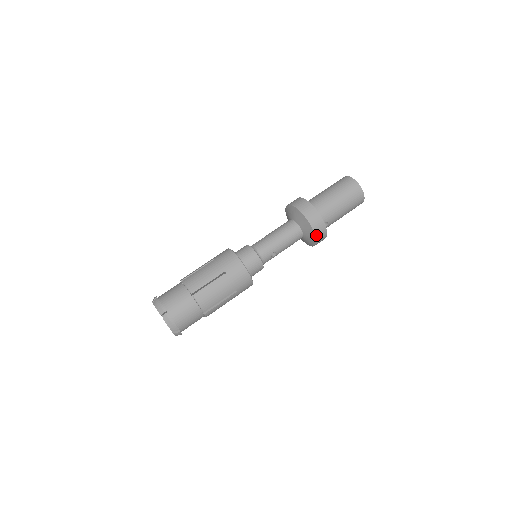
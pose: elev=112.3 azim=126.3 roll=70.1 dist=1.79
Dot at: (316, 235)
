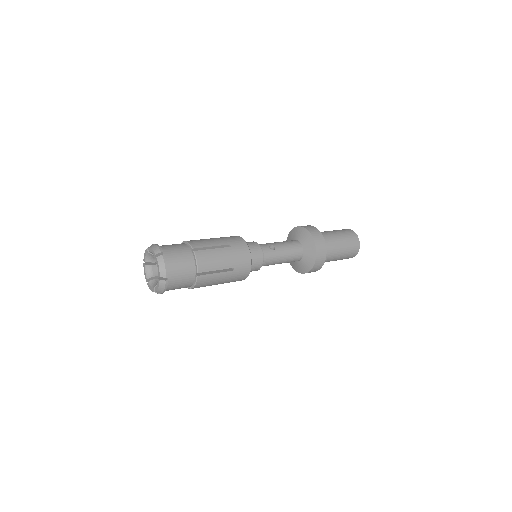
Dot at: (309, 231)
